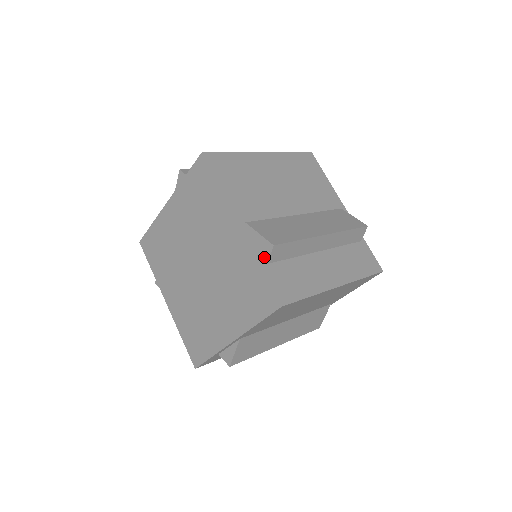
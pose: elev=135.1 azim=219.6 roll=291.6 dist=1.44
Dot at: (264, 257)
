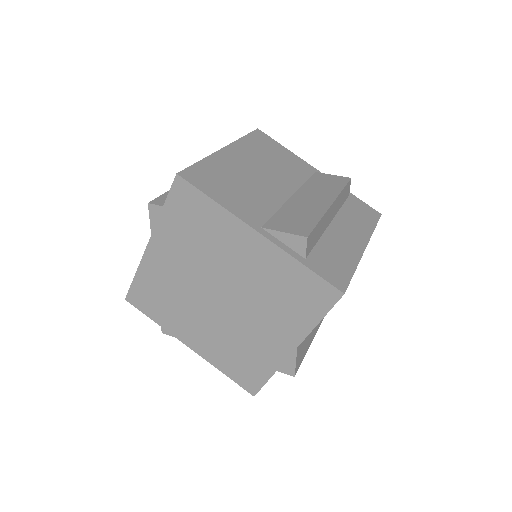
Dot at: (299, 254)
